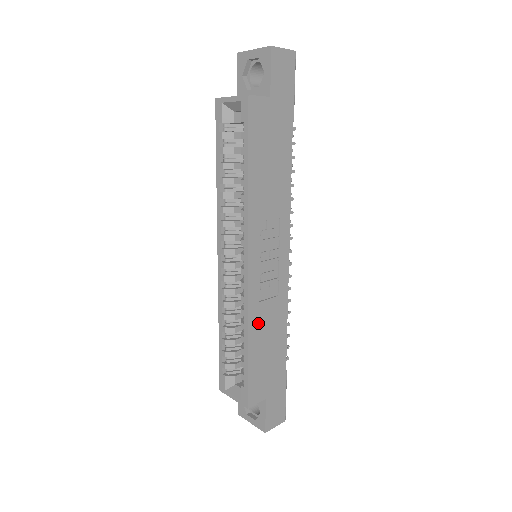
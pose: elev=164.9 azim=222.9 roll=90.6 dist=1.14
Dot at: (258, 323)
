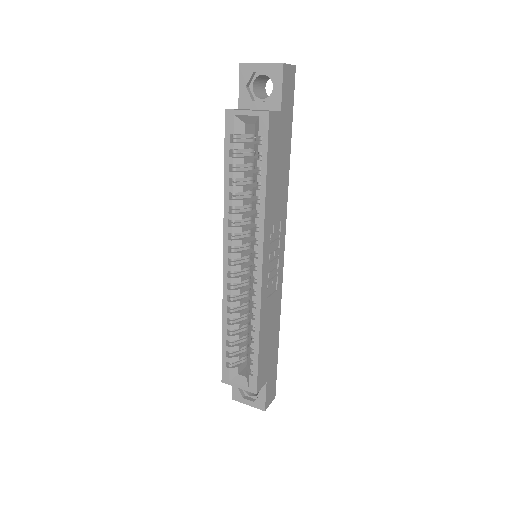
Dot at: (265, 318)
